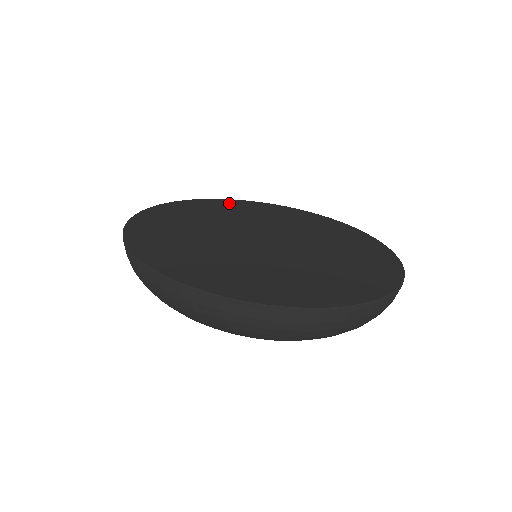
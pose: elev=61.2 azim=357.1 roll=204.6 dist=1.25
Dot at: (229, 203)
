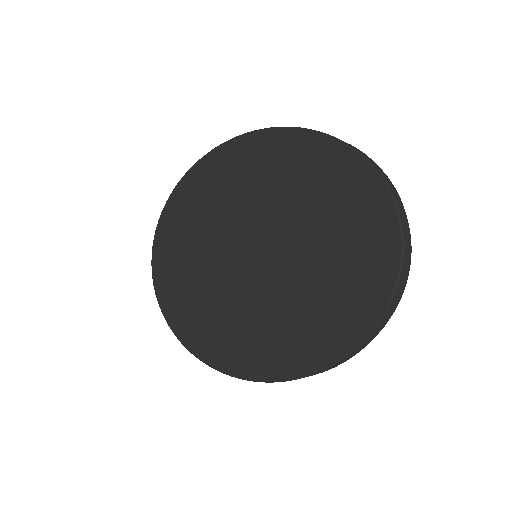
Dot at: (191, 183)
